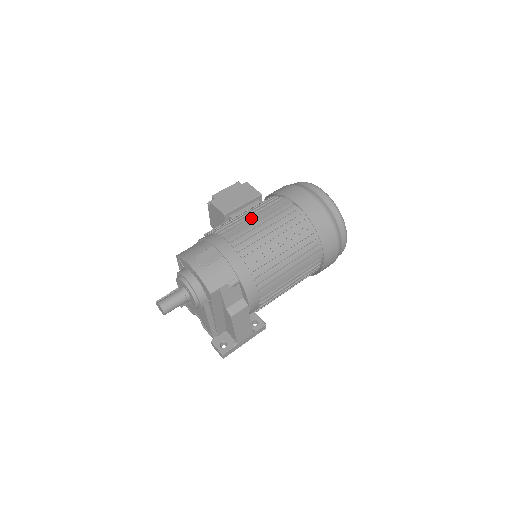
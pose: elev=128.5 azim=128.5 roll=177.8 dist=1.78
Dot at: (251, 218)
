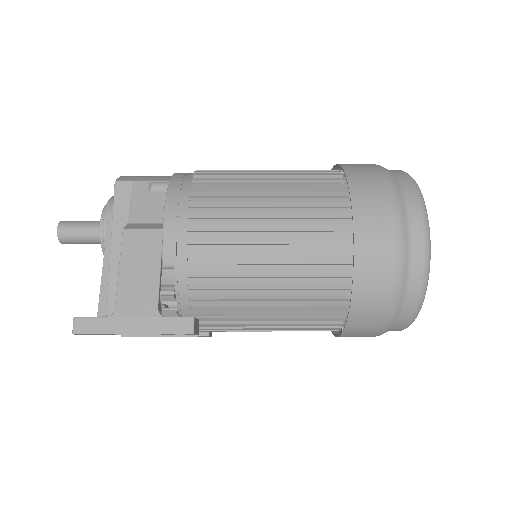
Dot at: occluded
